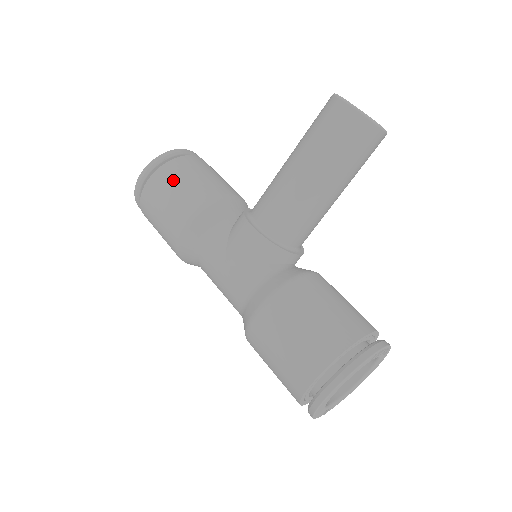
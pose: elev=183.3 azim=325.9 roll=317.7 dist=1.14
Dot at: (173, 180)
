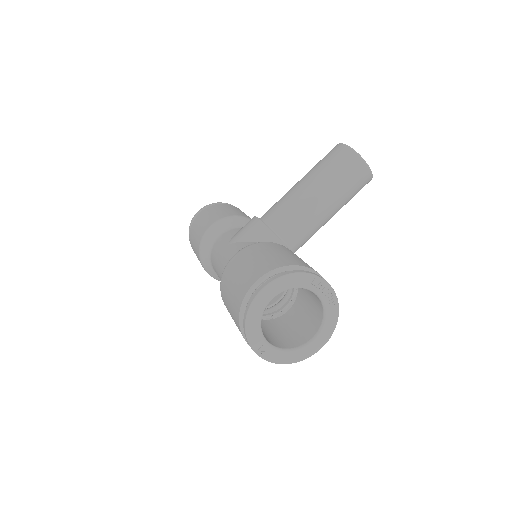
Dot at: (218, 208)
